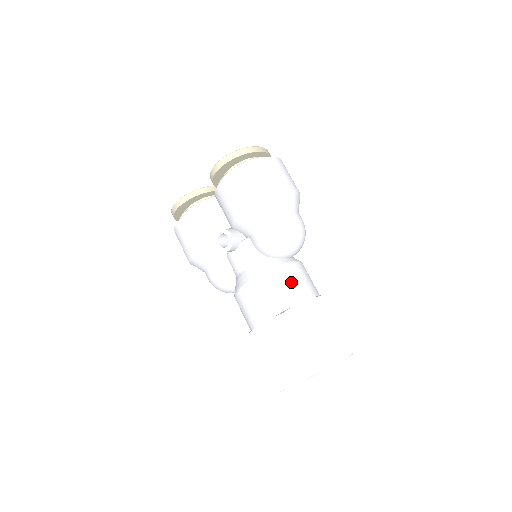
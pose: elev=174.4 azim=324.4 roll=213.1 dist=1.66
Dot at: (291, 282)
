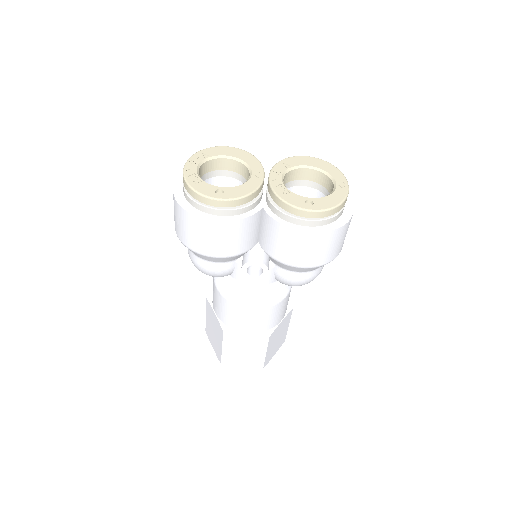
Dot at: (285, 307)
